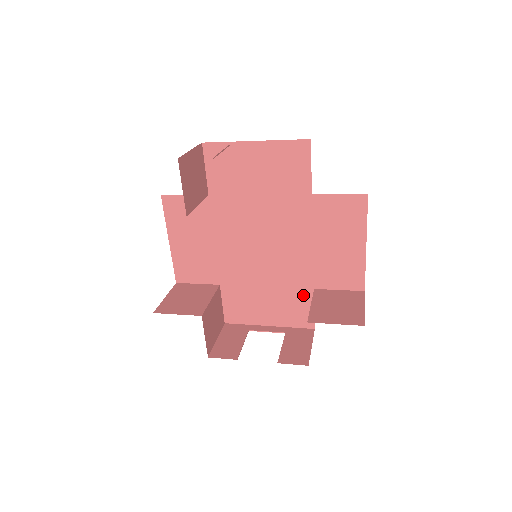
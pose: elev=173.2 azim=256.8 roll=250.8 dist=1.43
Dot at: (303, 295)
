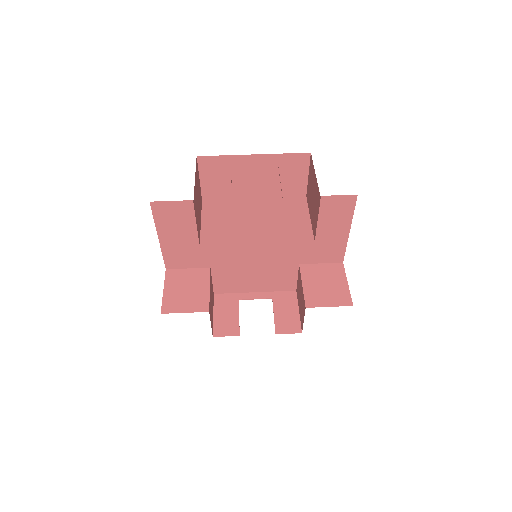
Dot at: (289, 269)
